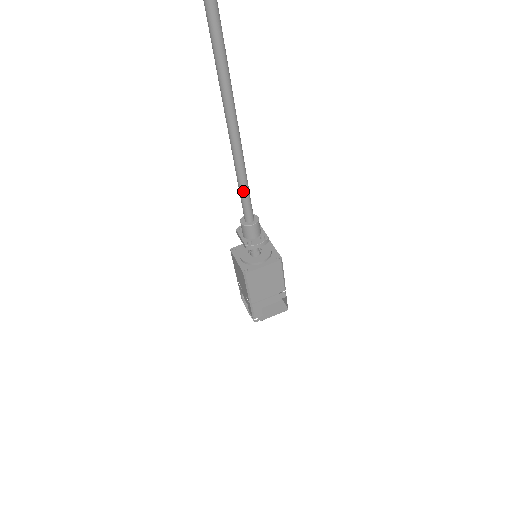
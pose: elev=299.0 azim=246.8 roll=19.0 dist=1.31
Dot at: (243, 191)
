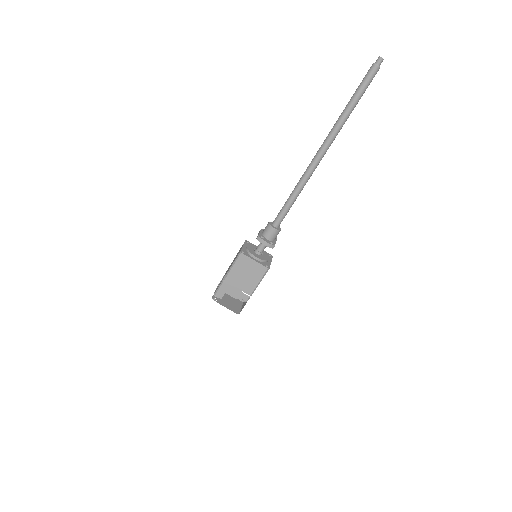
Dot at: (289, 201)
